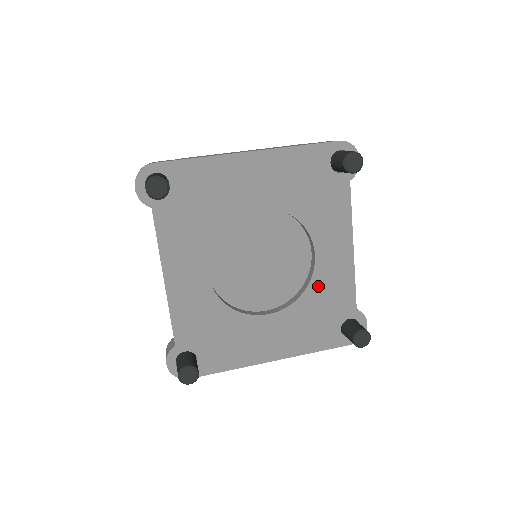
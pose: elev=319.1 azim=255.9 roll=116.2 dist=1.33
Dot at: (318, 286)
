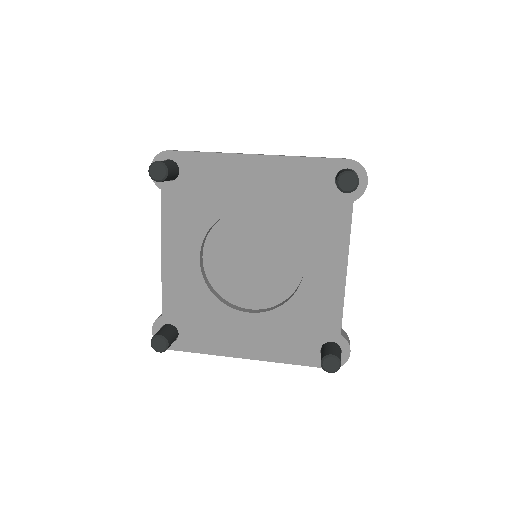
Dot at: (303, 299)
